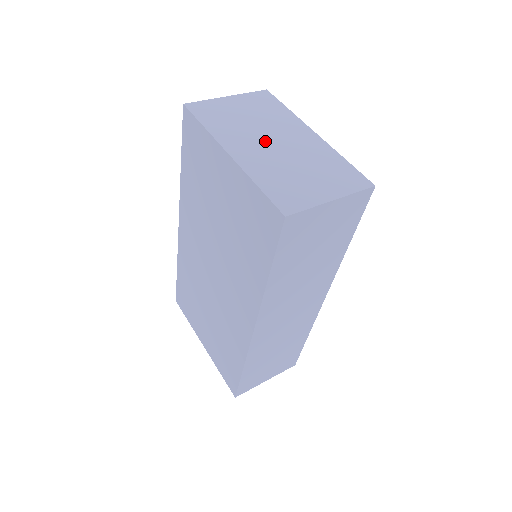
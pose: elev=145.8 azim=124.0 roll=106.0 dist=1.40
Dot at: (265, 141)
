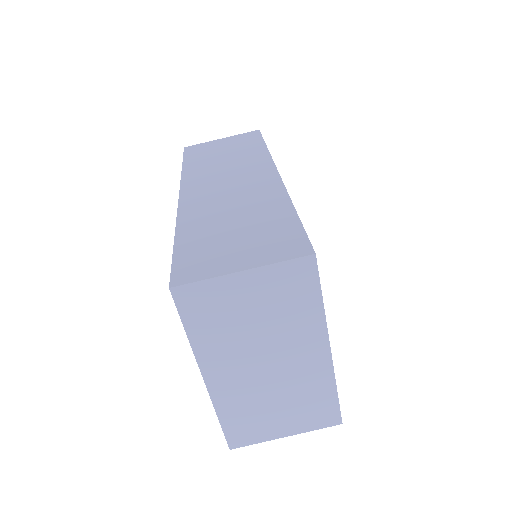
Dot at: (256, 362)
